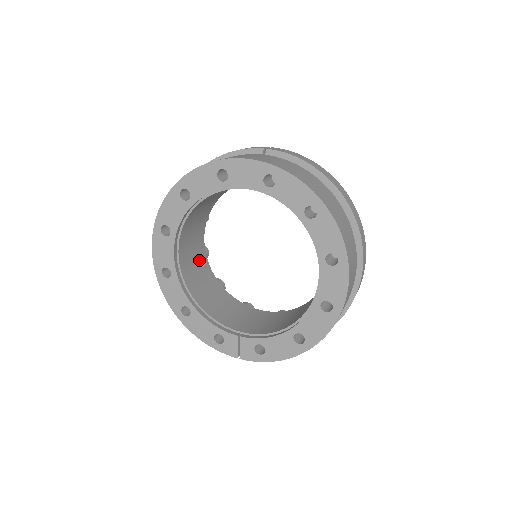
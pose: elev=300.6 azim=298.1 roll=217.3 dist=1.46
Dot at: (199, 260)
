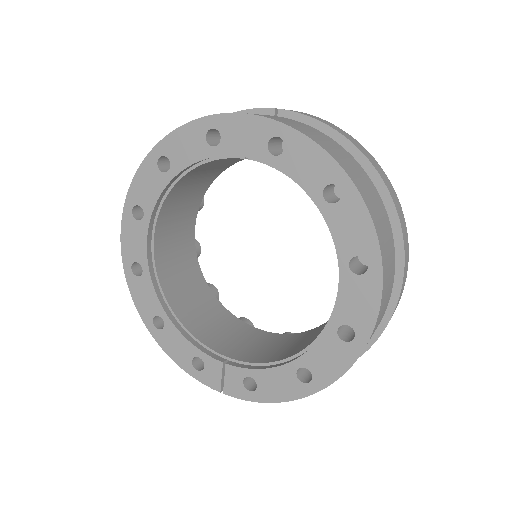
Dot at: (185, 257)
